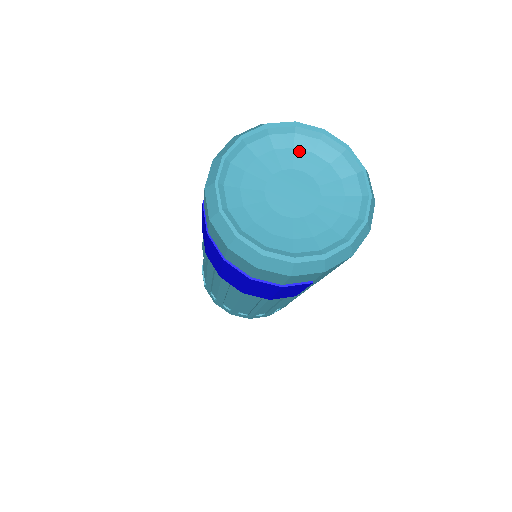
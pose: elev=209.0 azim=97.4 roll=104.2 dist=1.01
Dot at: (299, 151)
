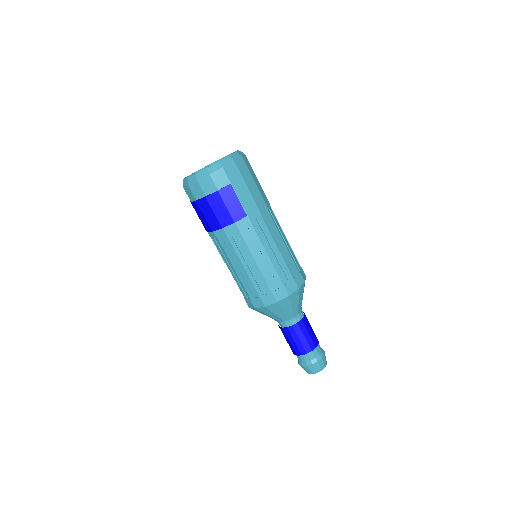
Dot at: occluded
